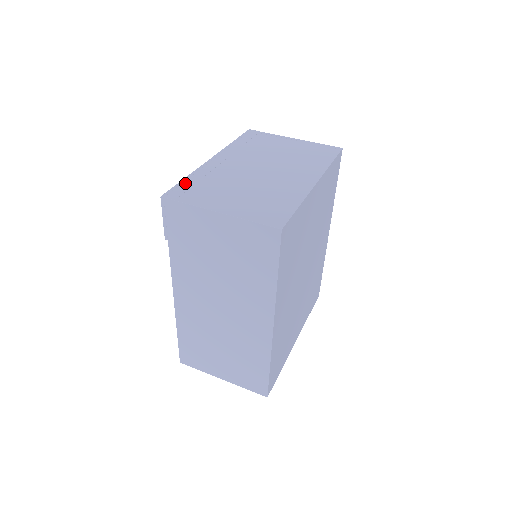
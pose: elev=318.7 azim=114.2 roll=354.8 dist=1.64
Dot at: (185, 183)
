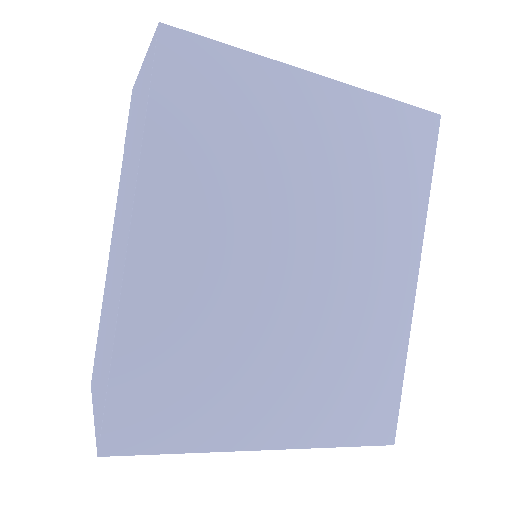
Dot at: occluded
